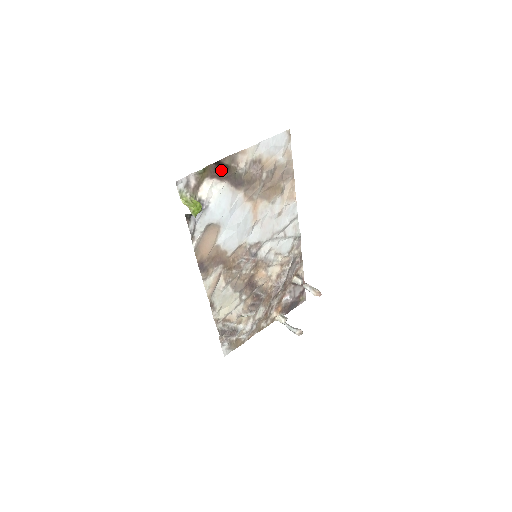
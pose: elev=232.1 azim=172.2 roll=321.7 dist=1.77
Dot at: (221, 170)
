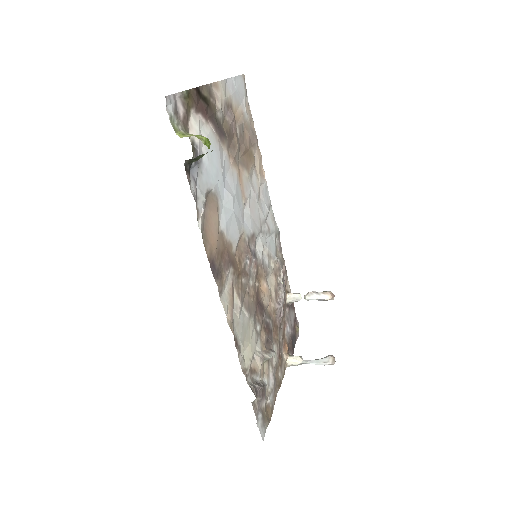
Dot at: (203, 103)
